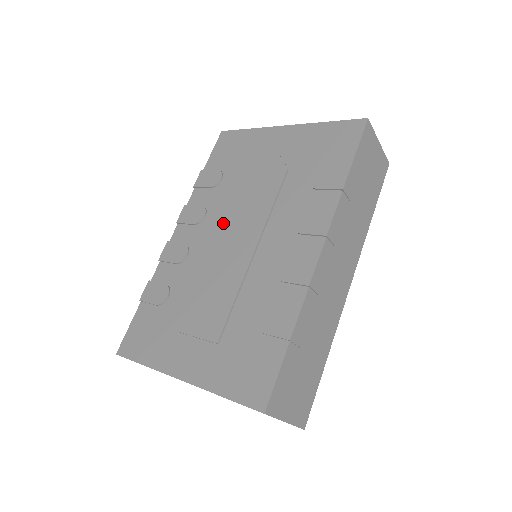
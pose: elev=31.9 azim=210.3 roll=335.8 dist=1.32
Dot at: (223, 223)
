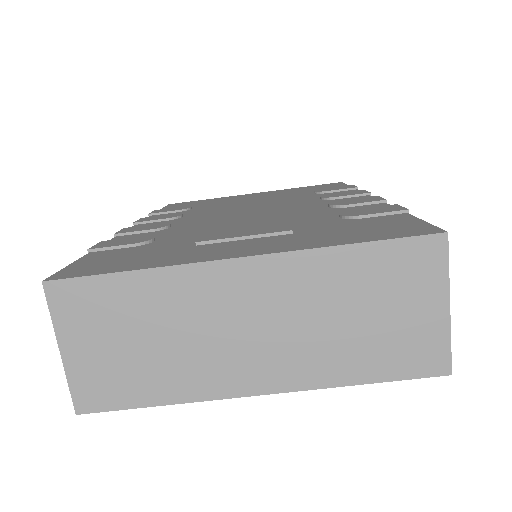
Dot at: (218, 211)
